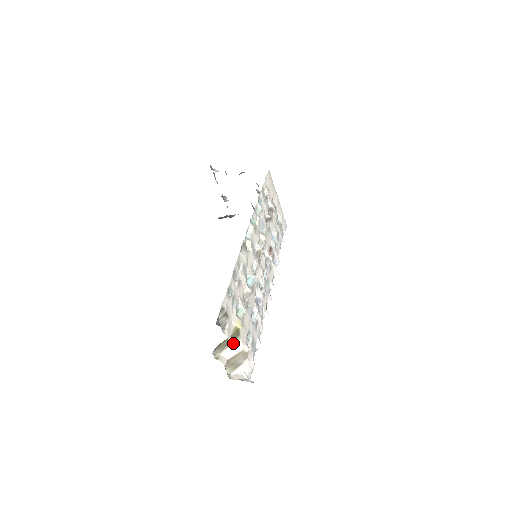
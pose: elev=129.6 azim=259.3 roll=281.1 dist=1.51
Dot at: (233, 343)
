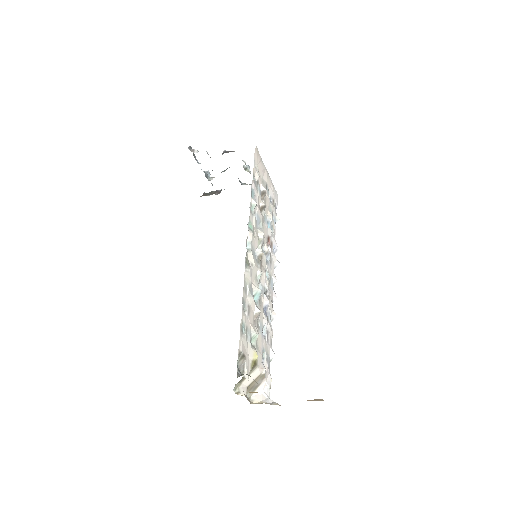
Dot at: (251, 372)
